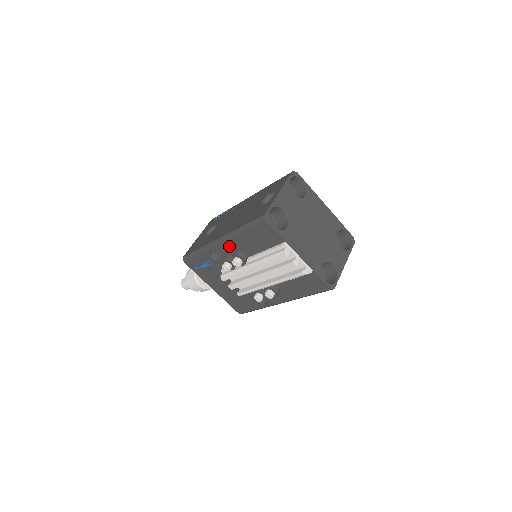
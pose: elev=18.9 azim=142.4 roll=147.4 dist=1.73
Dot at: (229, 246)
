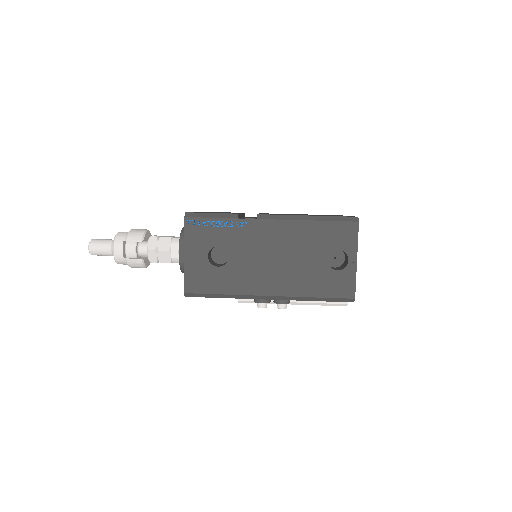
Dot at: occluded
